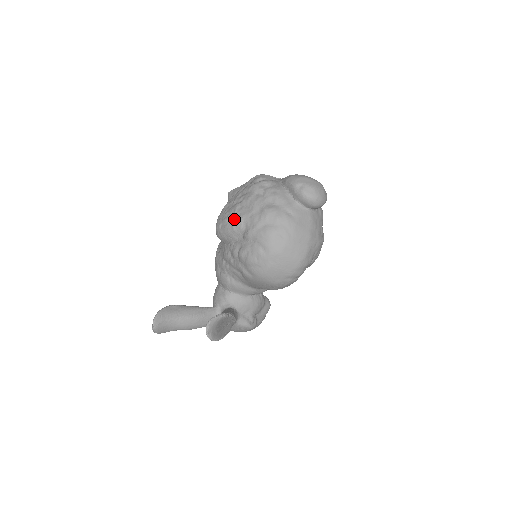
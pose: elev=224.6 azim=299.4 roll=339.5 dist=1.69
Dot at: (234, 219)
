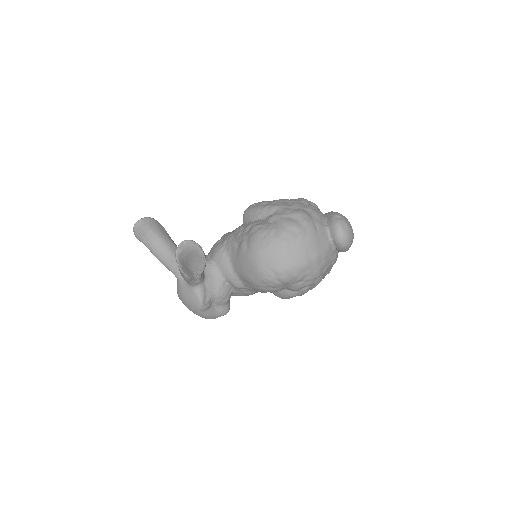
Dot at: (270, 204)
